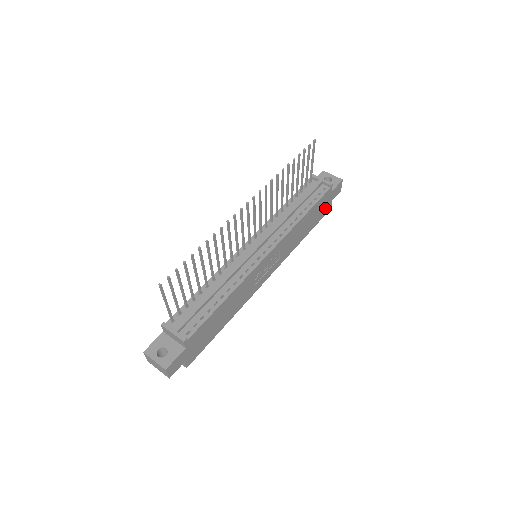
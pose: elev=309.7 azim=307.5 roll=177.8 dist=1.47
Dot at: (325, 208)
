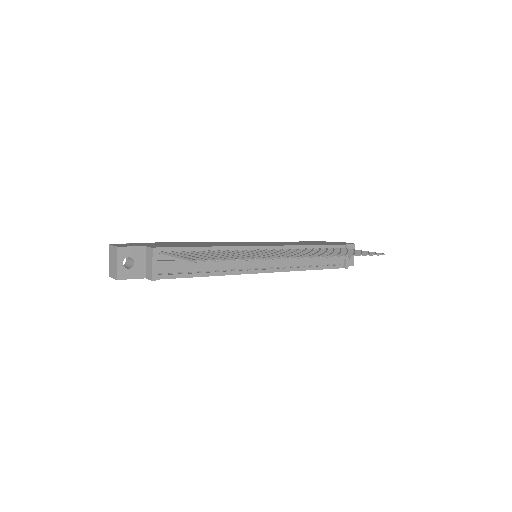
Dot at: occluded
